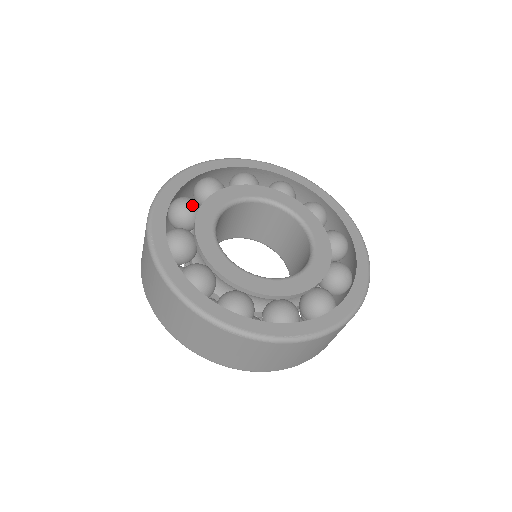
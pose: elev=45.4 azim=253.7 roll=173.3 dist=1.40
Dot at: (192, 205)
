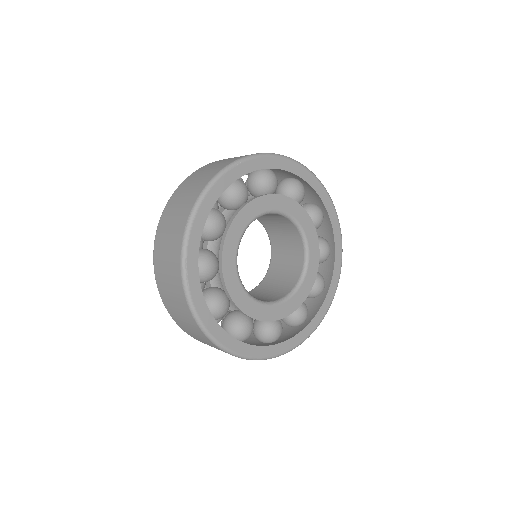
Dot at: (221, 227)
